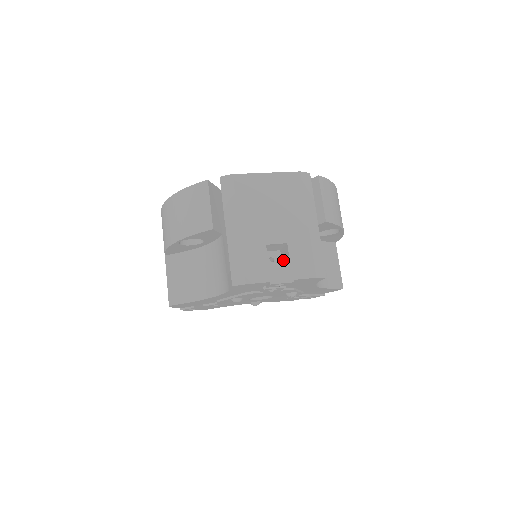
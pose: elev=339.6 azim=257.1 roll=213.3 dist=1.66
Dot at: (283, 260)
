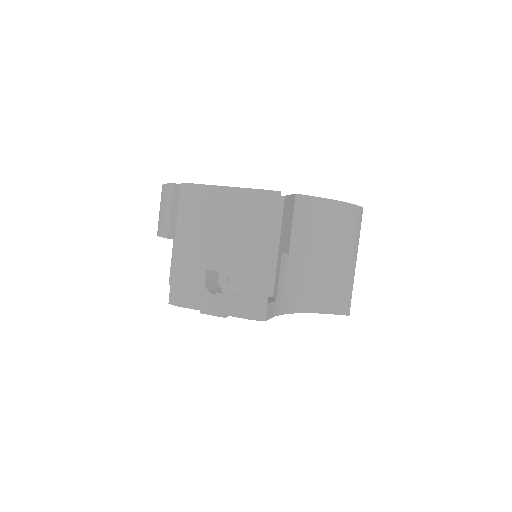
Dot at: occluded
